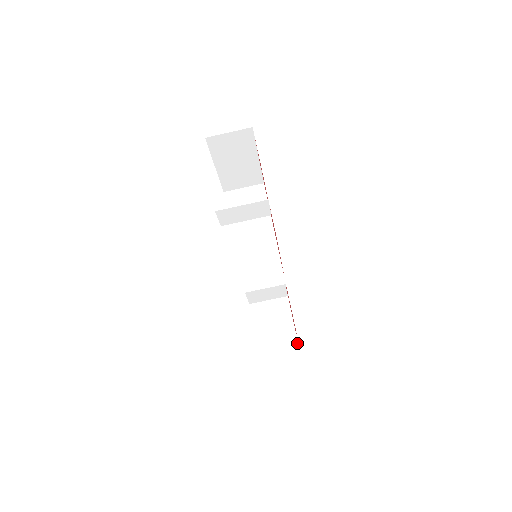
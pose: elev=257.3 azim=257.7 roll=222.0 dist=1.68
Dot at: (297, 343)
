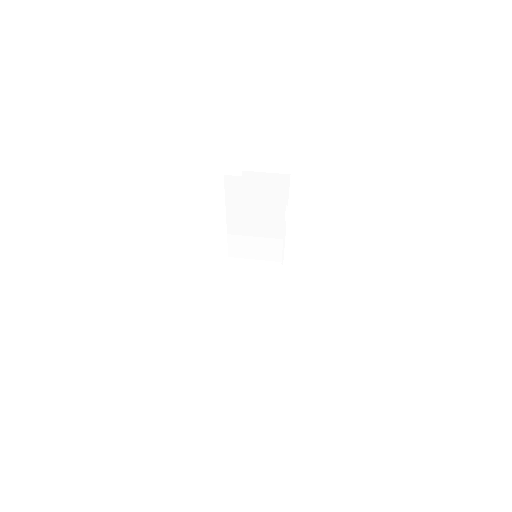
Dot at: occluded
